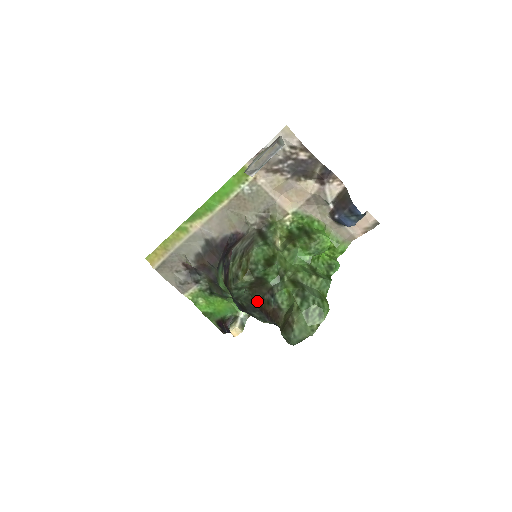
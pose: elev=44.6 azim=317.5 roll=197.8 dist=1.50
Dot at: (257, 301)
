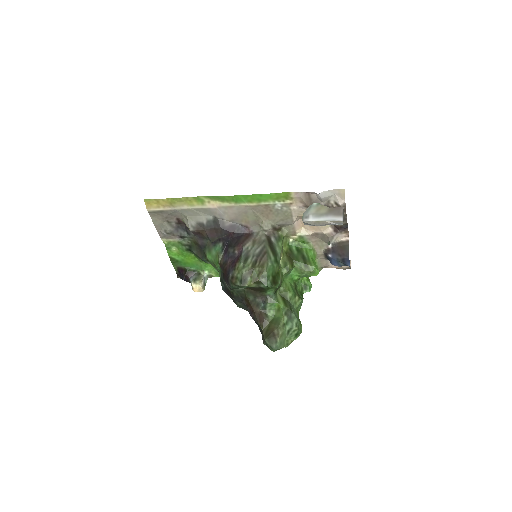
Dot at: (248, 299)
